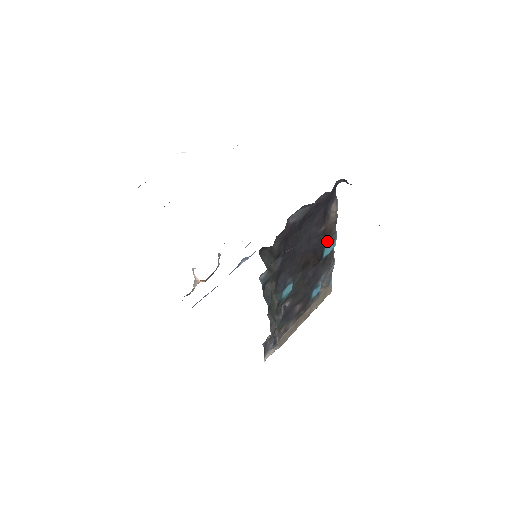
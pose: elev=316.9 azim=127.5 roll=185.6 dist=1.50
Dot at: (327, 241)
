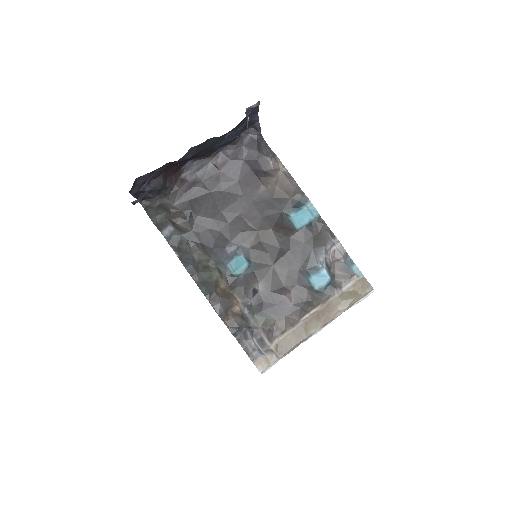
Dot at: (289, 205)
